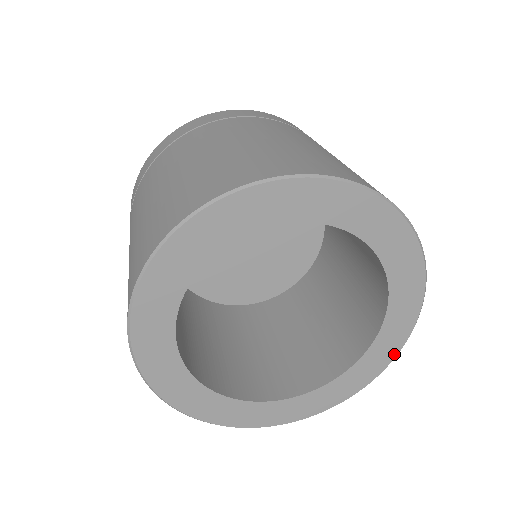
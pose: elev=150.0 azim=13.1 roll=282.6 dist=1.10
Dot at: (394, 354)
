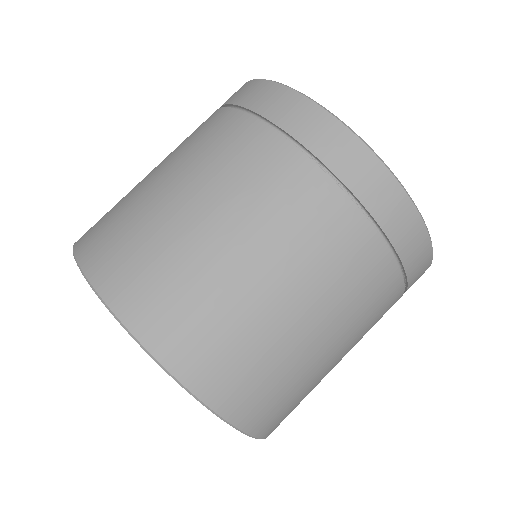
Dot at: occluded
